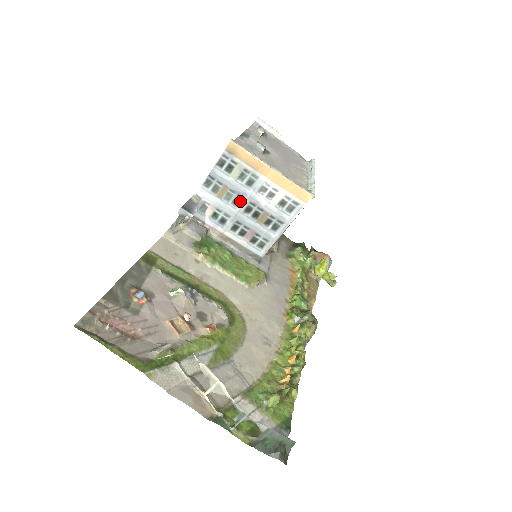
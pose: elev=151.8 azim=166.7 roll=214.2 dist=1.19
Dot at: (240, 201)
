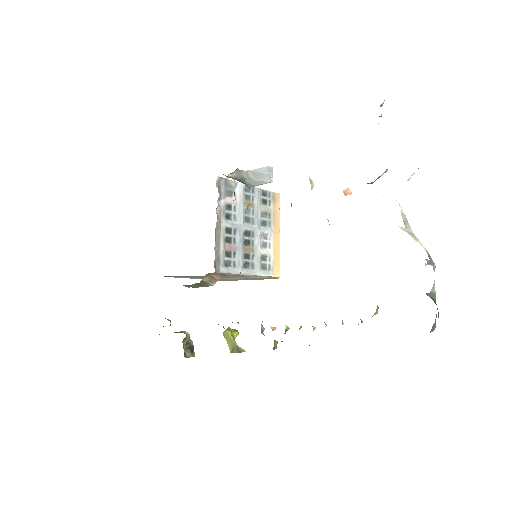
Dot at: (250, 223)
